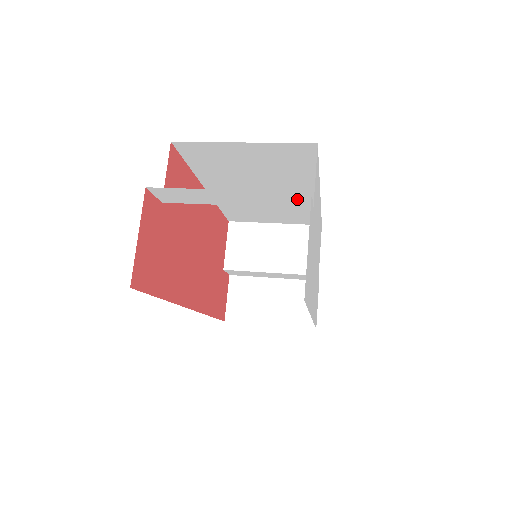
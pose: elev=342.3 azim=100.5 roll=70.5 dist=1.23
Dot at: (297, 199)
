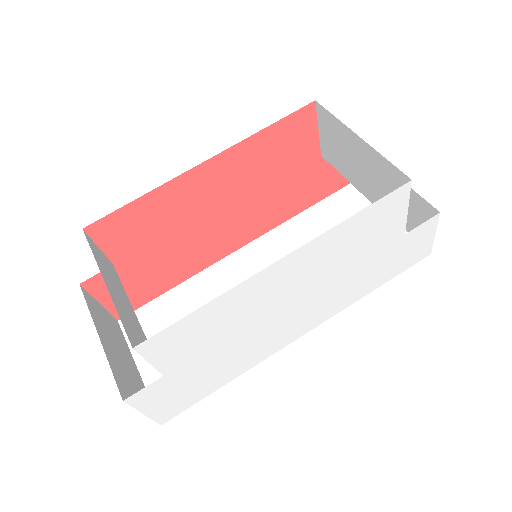
Dot at: occluded
